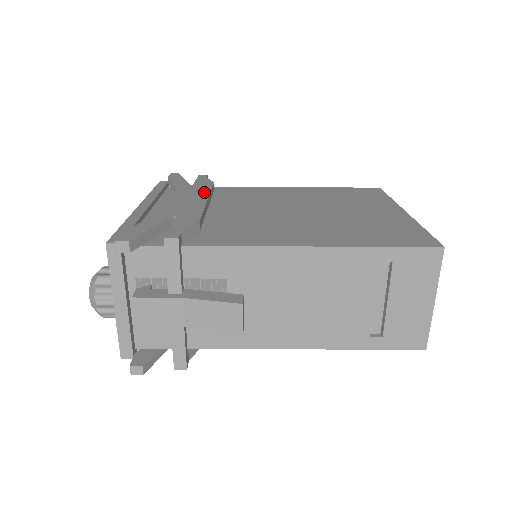
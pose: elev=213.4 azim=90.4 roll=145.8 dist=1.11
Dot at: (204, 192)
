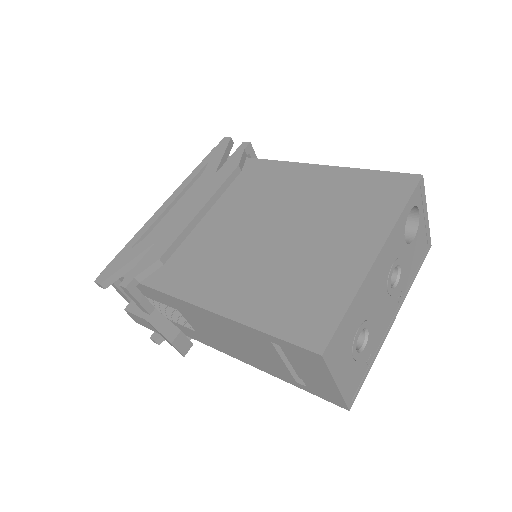
Dot at: (211, 191)
